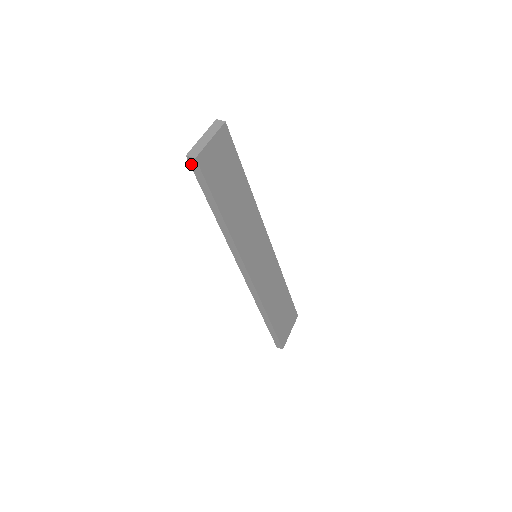
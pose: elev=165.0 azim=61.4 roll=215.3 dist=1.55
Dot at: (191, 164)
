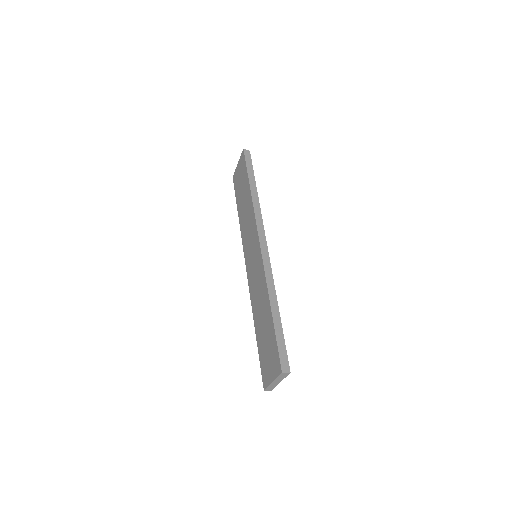
Dot at: (245, 153)
